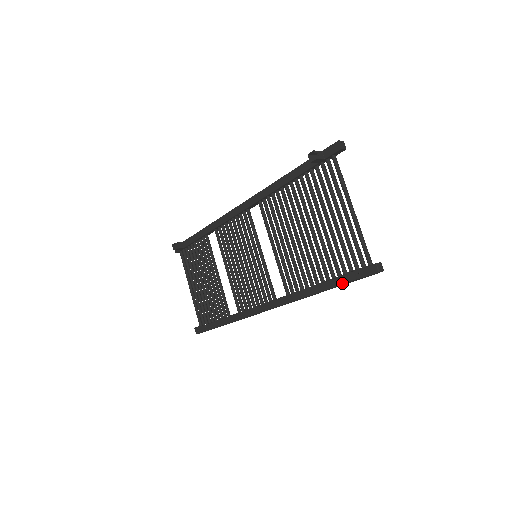
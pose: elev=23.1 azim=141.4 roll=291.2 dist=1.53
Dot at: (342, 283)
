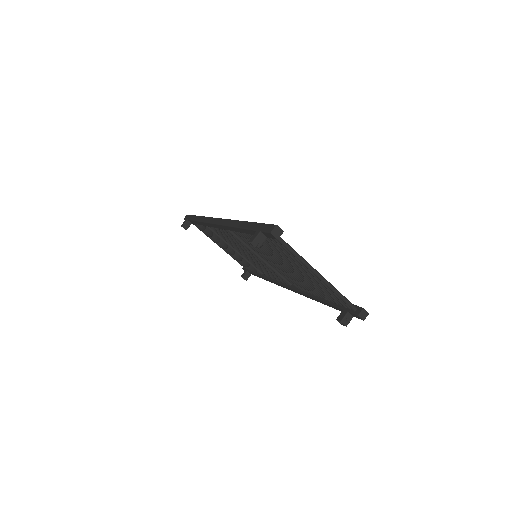
Dot at: occluded
